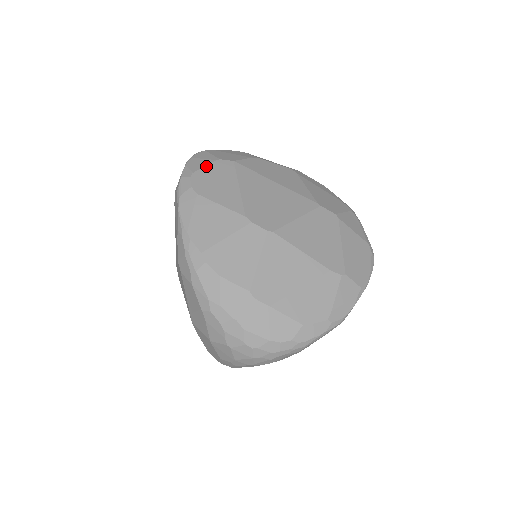
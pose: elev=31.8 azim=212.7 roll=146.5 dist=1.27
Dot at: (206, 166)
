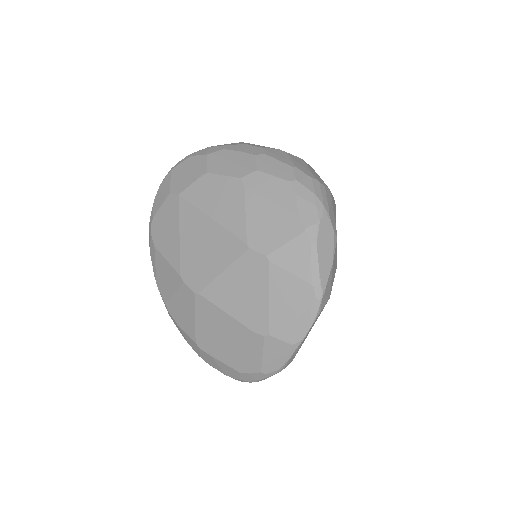
Dot at: (161, 206)
